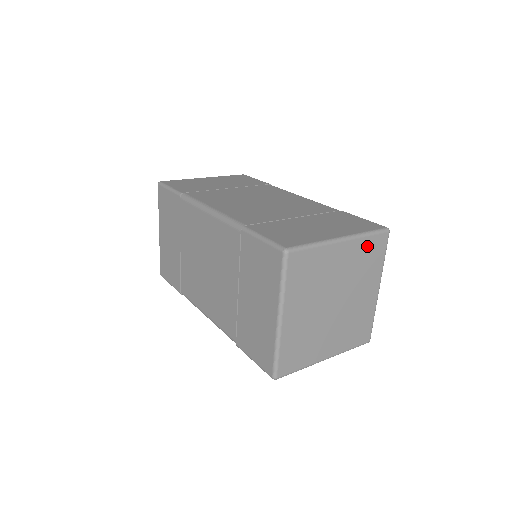
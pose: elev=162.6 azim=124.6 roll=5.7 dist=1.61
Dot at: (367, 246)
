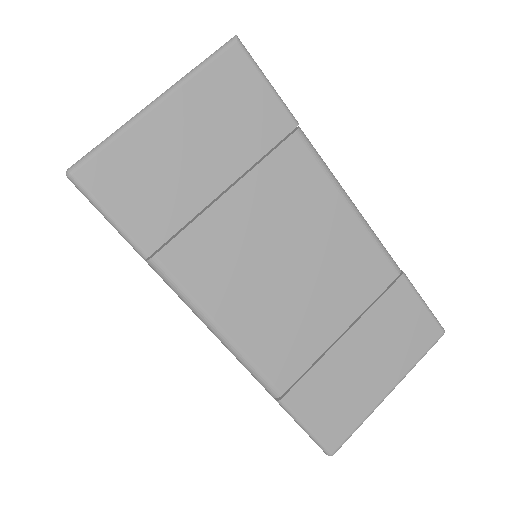
Dot at: occluded
